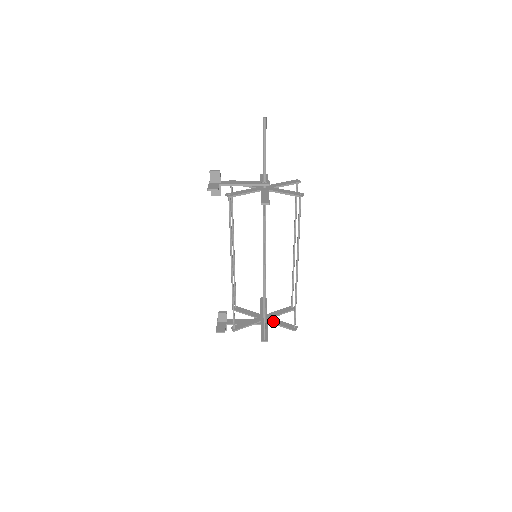
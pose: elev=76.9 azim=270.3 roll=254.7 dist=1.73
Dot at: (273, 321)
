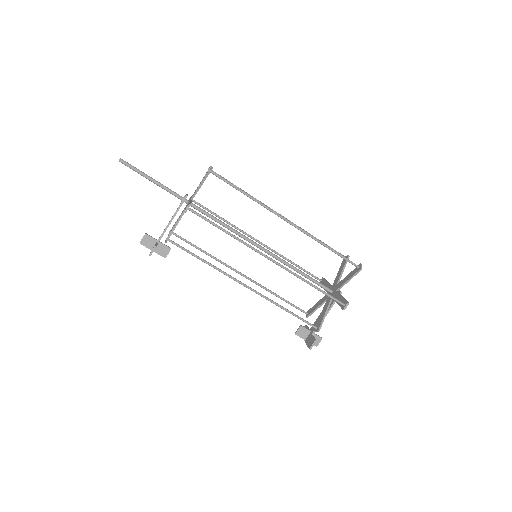
Dot at: (340, 285)
